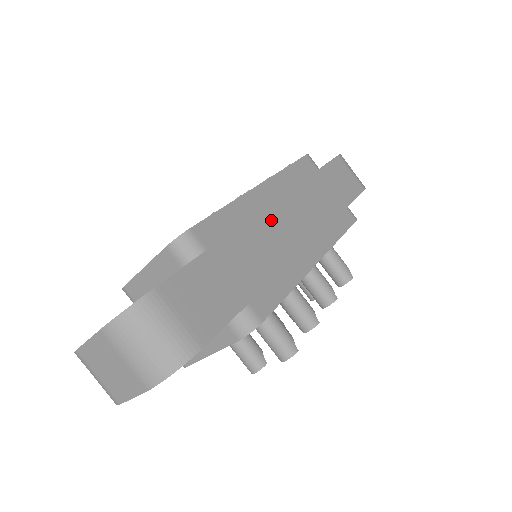
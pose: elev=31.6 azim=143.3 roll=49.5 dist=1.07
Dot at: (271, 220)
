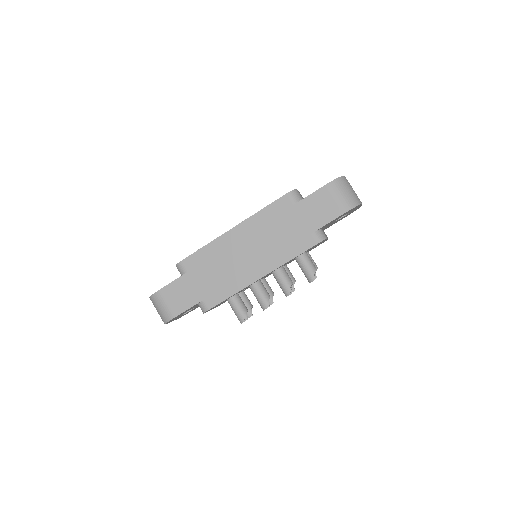
Dot at: (234, 251)
